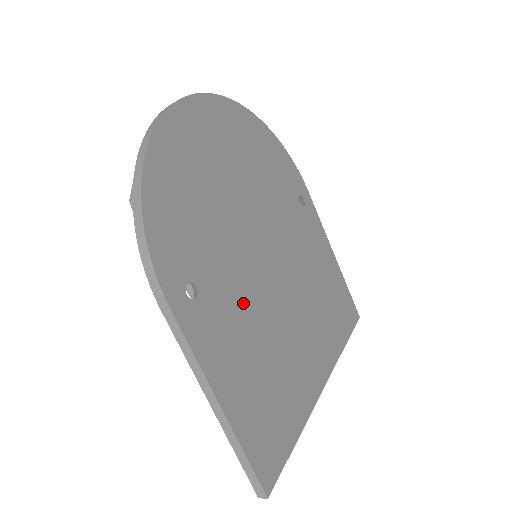
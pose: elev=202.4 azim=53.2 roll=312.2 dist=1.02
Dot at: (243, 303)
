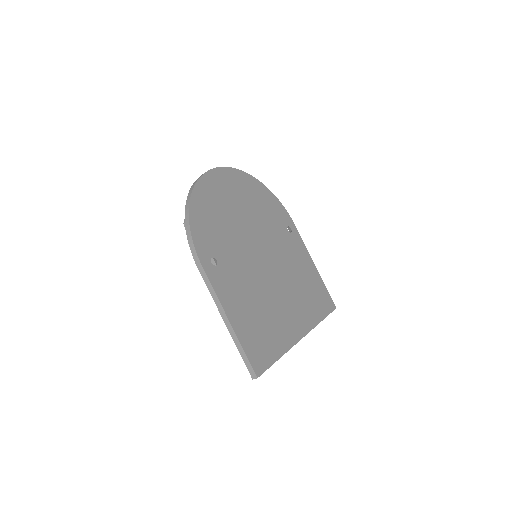
Dot at: (245, 275)
